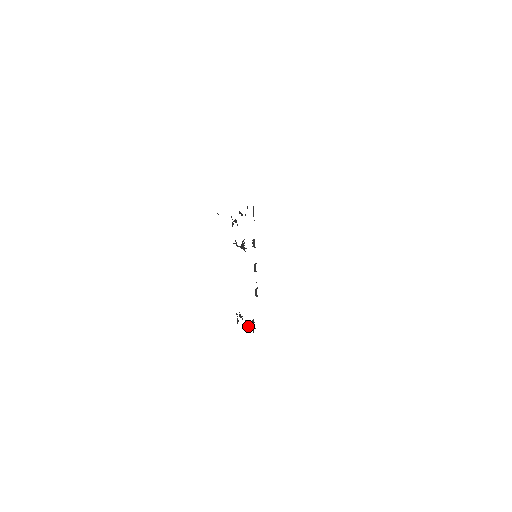
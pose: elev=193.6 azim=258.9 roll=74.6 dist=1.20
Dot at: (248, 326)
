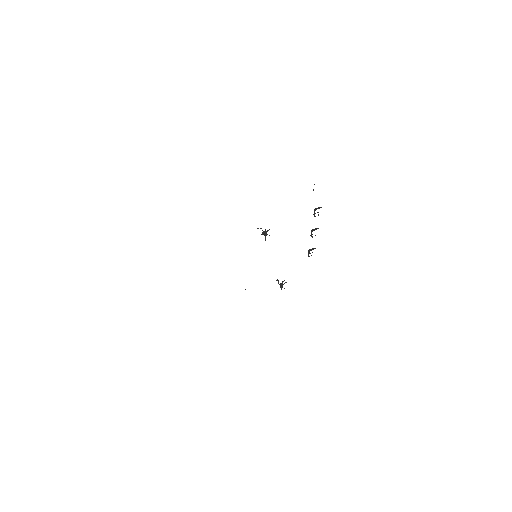
Dot at: occluded
